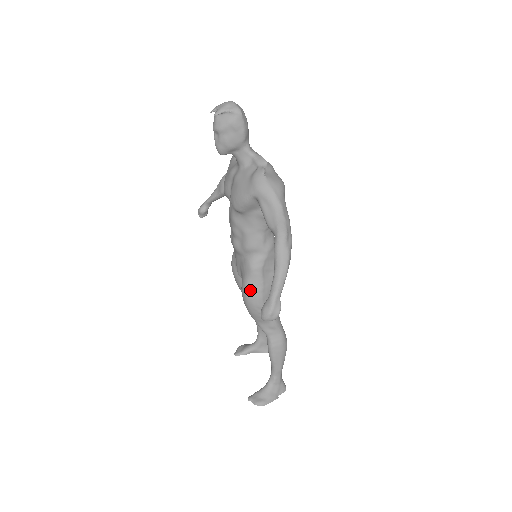
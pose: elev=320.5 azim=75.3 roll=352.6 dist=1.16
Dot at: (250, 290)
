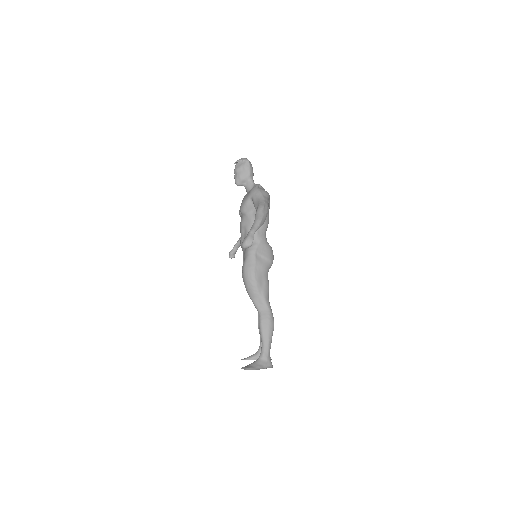
Dot at: (247, 266)
